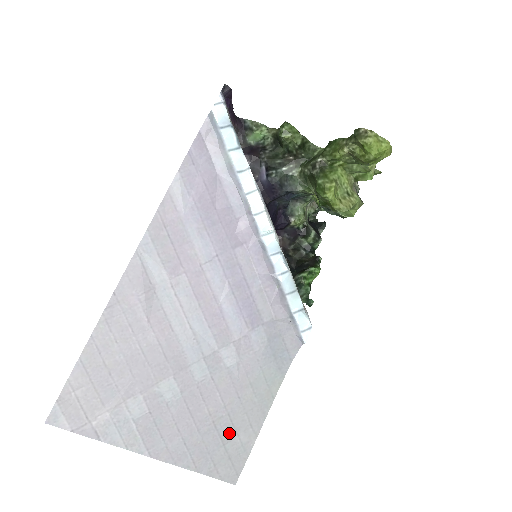
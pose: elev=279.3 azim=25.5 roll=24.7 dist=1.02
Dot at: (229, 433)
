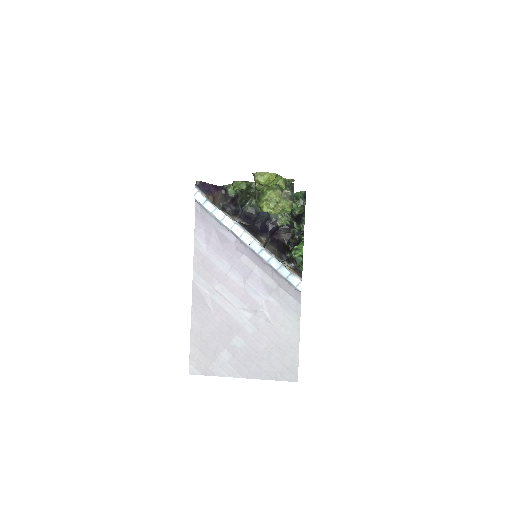
Dot at: (281, 355)
